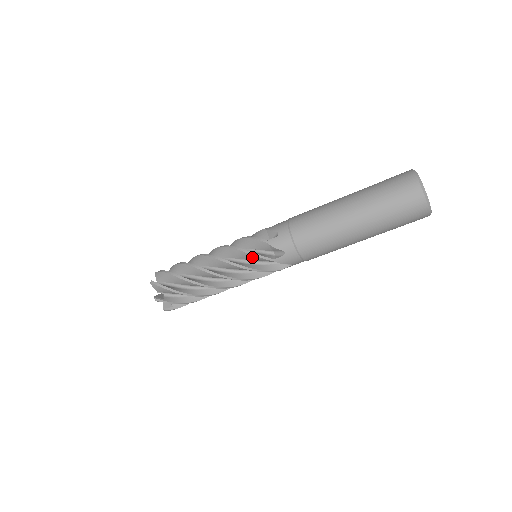
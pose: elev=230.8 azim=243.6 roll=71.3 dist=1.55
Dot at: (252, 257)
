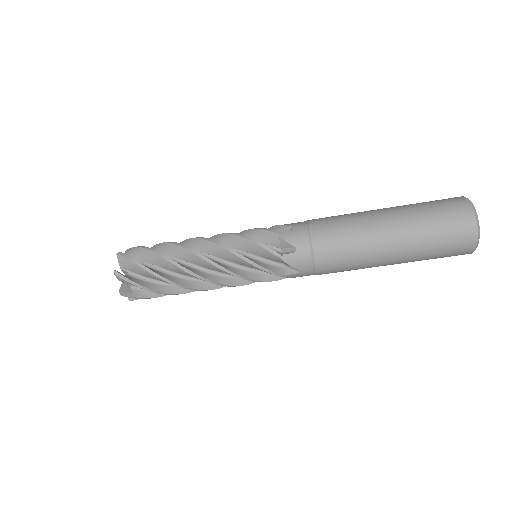
Dot at: (254, 247)
